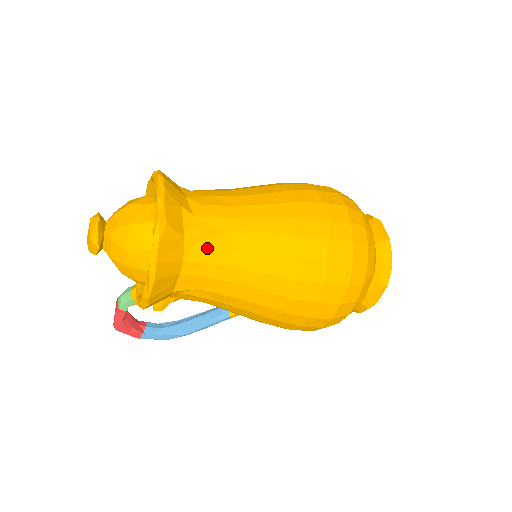
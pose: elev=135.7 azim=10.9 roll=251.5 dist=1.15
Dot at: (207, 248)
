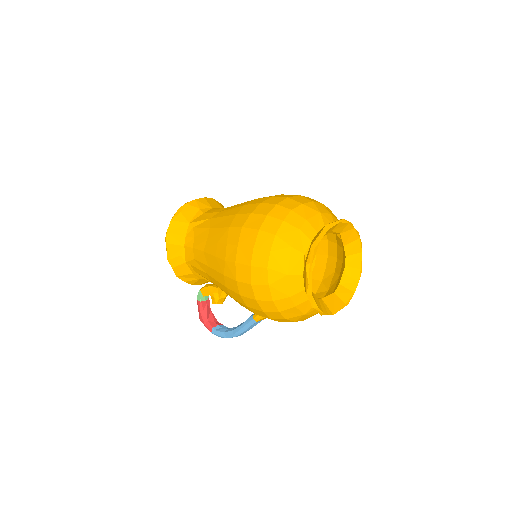
Dot at: (197, 229)
